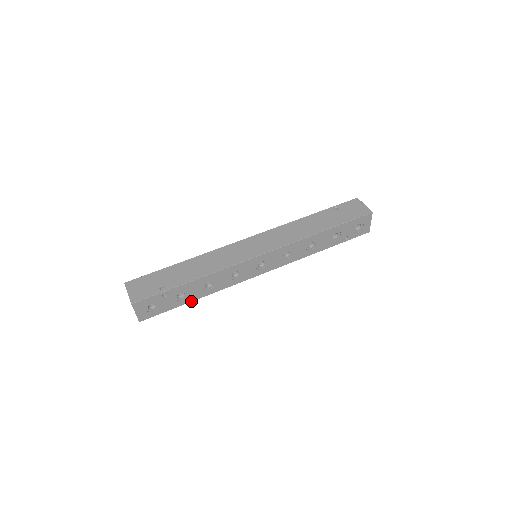
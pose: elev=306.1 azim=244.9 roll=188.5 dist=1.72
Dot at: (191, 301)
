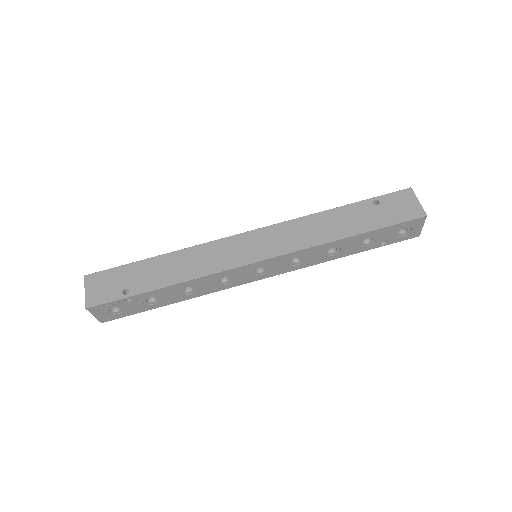
Dot at: (166, 304)
